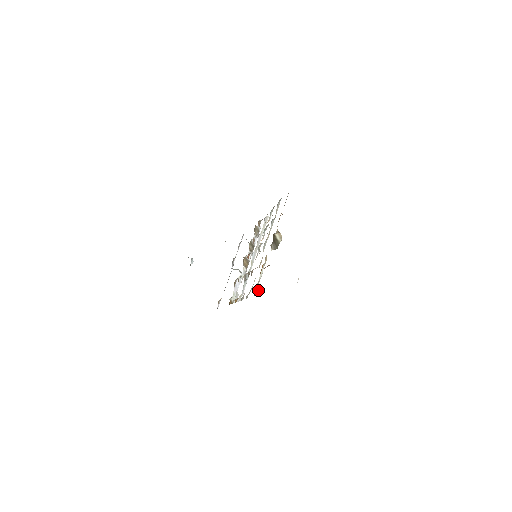
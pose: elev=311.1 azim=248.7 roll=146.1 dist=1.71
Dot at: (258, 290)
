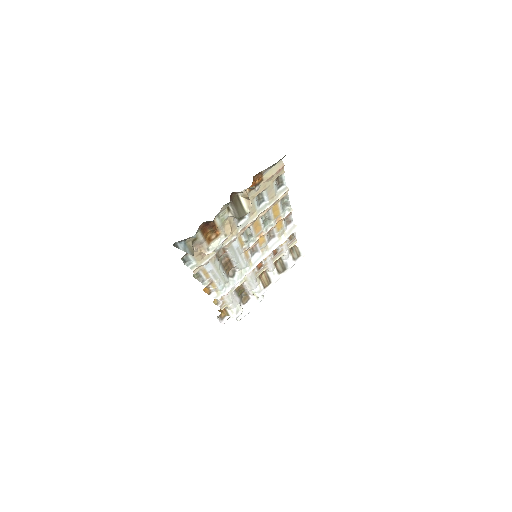
Dot at: (185, 244)
